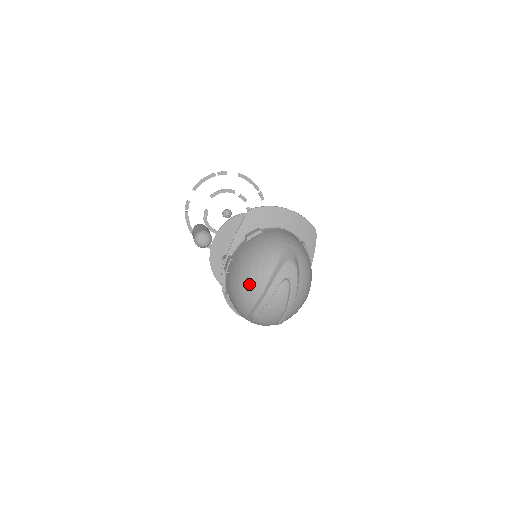
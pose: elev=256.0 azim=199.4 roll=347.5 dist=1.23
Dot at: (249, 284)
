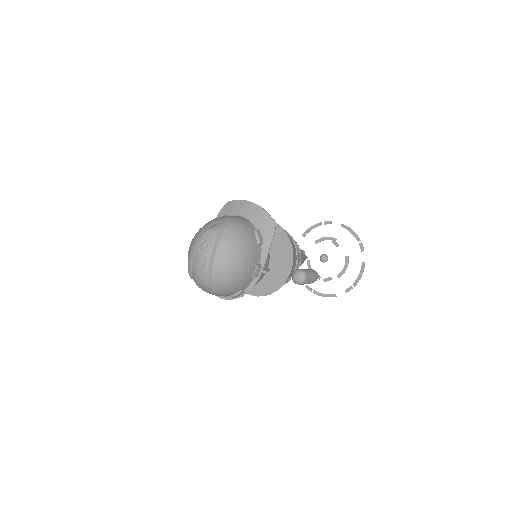
Dot at: (190, 247)
